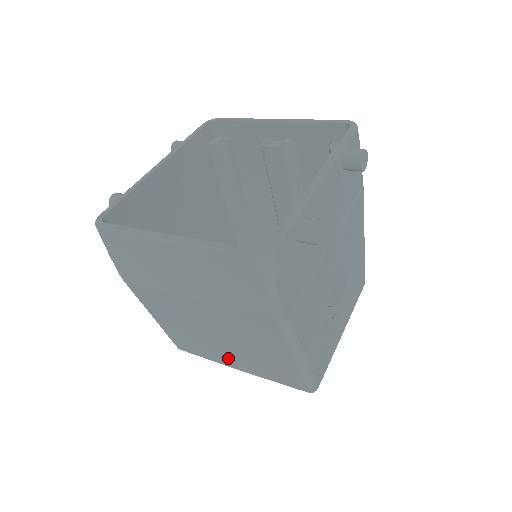
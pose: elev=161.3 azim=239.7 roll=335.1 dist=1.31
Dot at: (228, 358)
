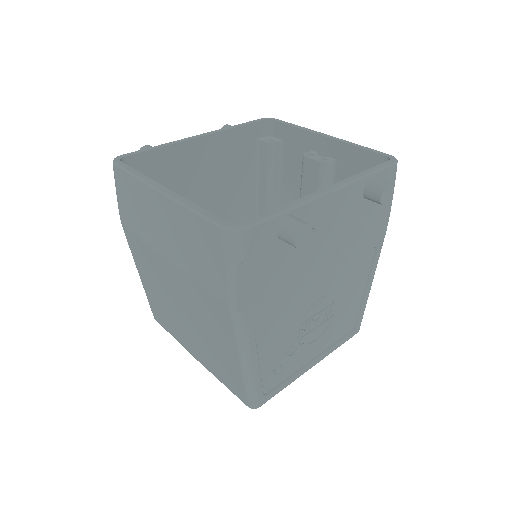
Dot at: (189, 341)
